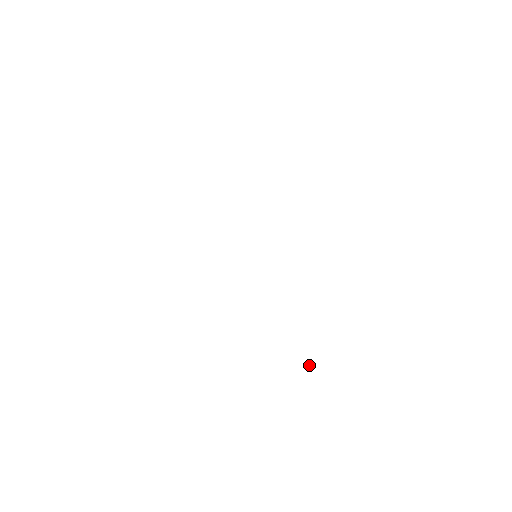
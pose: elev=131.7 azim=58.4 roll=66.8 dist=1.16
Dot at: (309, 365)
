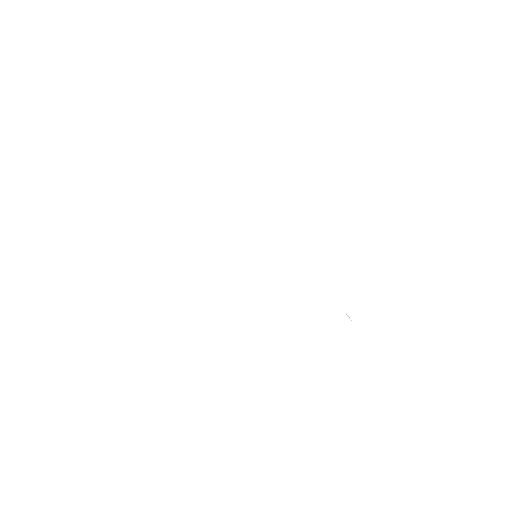
Dot at: occluded
